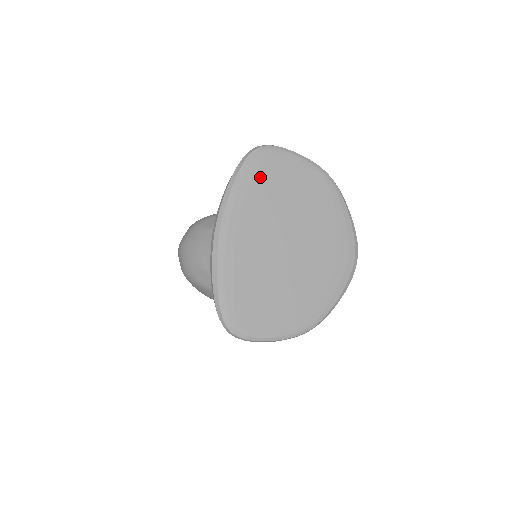
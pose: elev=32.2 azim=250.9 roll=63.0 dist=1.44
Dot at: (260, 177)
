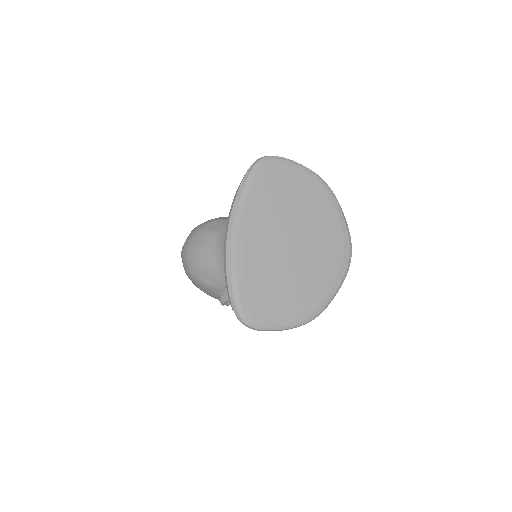
Dot at: (265, 184)
